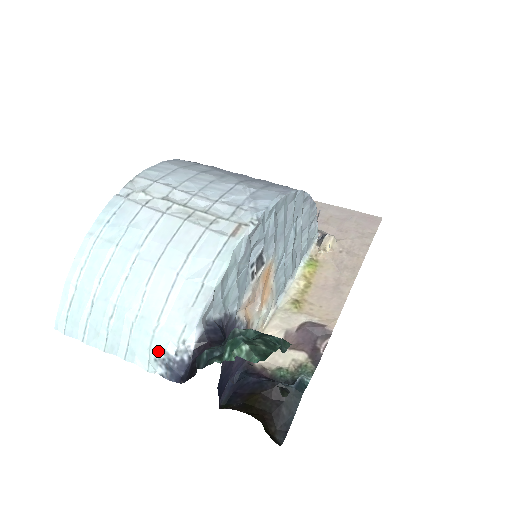
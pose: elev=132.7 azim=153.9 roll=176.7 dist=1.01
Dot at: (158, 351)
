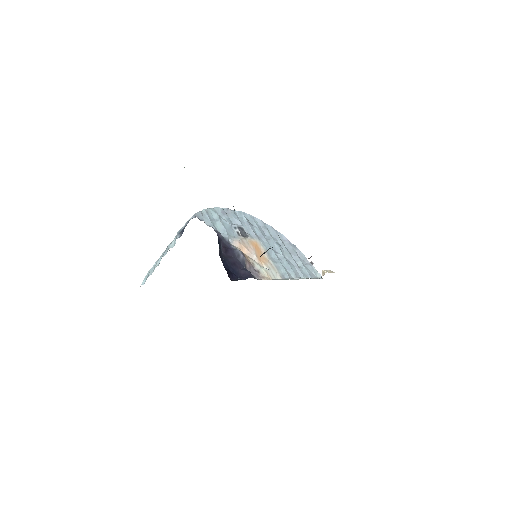
Dot at: (177, 234)
